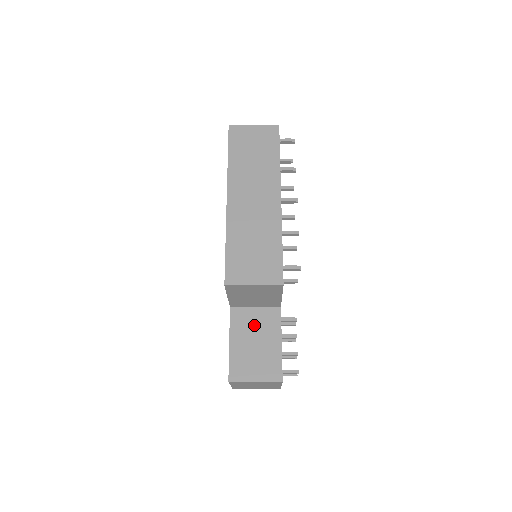
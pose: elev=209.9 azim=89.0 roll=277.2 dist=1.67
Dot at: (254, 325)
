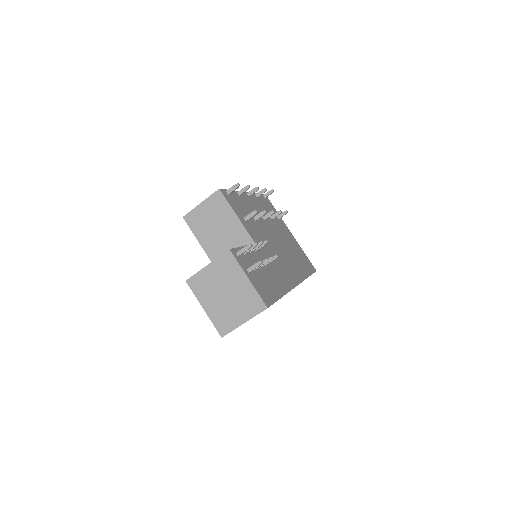
Dot at: occluded
